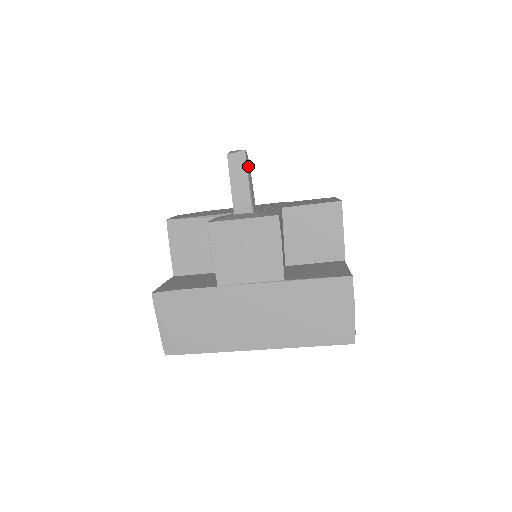
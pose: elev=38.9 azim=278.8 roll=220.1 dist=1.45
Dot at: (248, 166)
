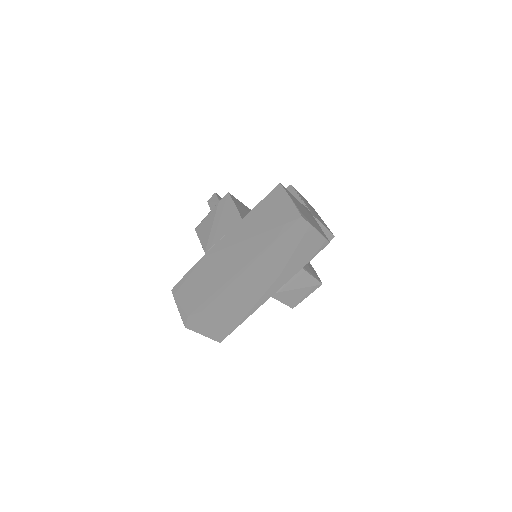
Dot at: (220, 199)
